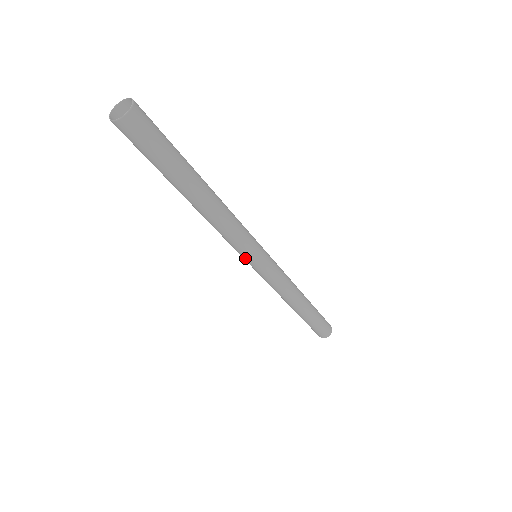
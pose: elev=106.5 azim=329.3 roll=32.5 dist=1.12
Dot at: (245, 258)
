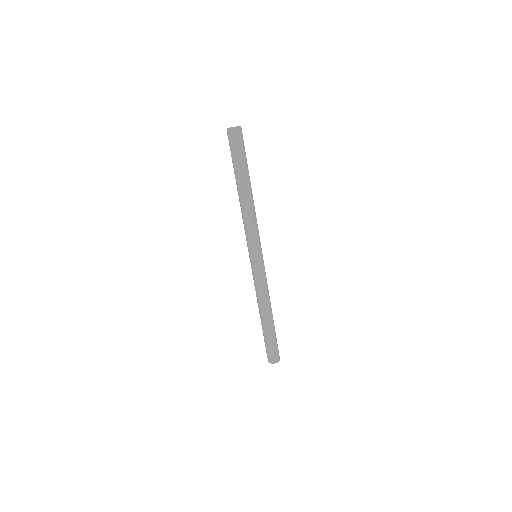
Dot at: (250, 250)
